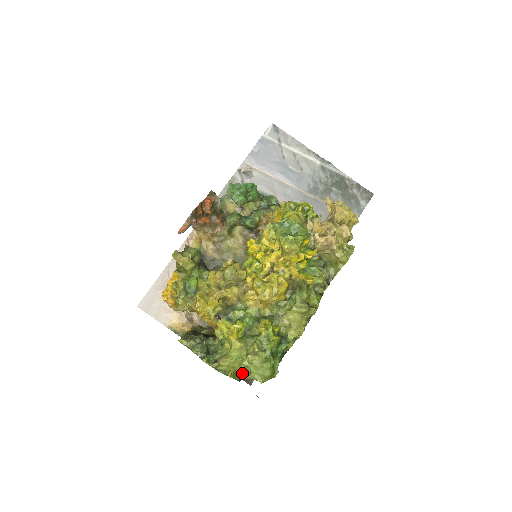
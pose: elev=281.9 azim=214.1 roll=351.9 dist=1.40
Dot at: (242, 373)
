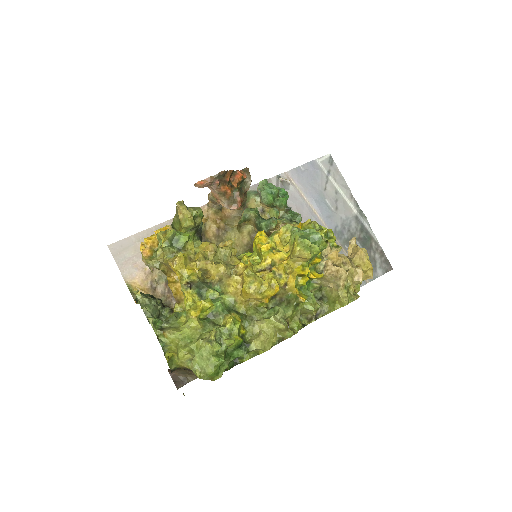
Dot at: (183, 355)
